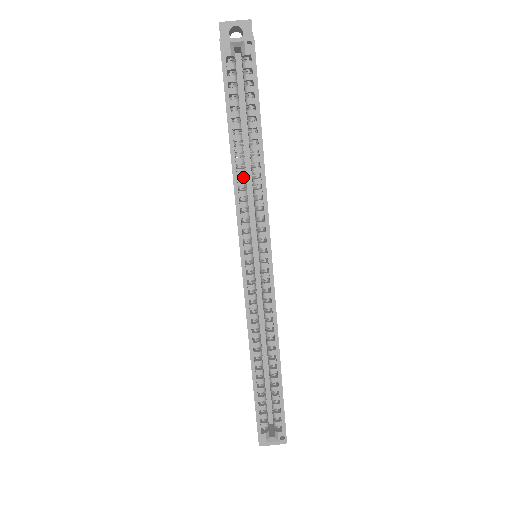
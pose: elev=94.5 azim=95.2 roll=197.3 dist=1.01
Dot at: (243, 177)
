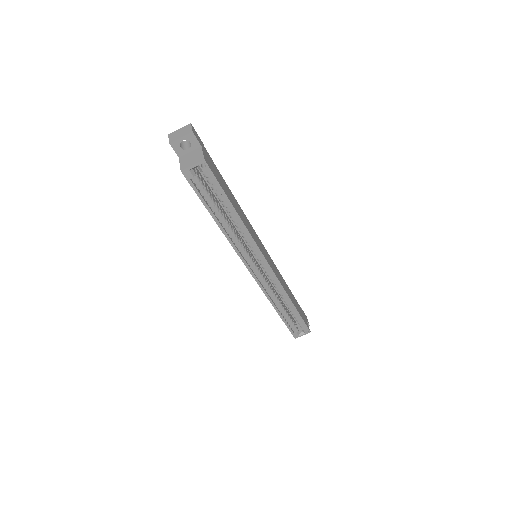
Dot at: (232, 231)
